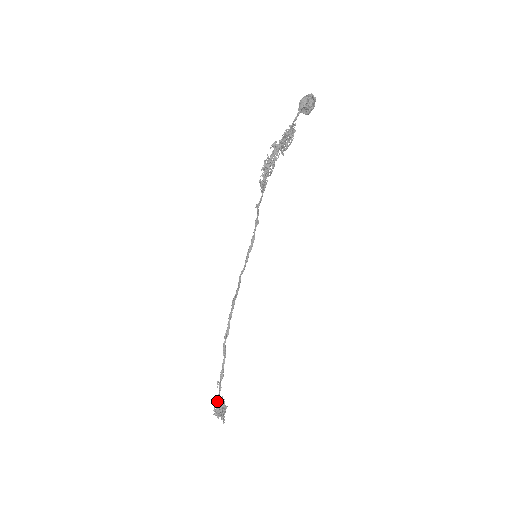
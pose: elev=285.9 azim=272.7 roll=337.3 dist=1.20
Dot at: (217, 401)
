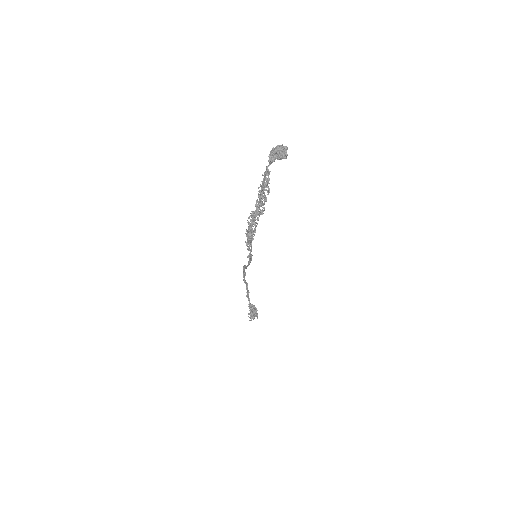
Dot at: occluded
